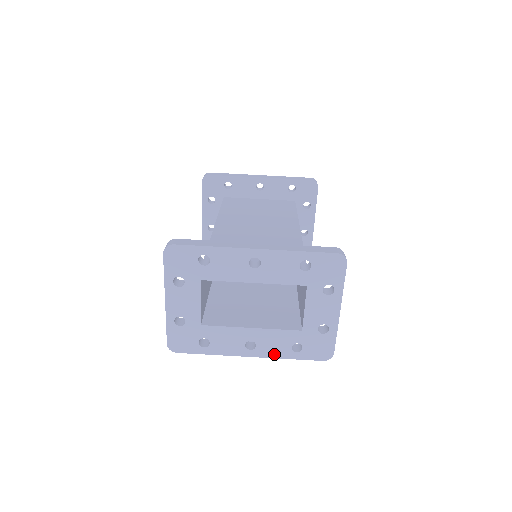
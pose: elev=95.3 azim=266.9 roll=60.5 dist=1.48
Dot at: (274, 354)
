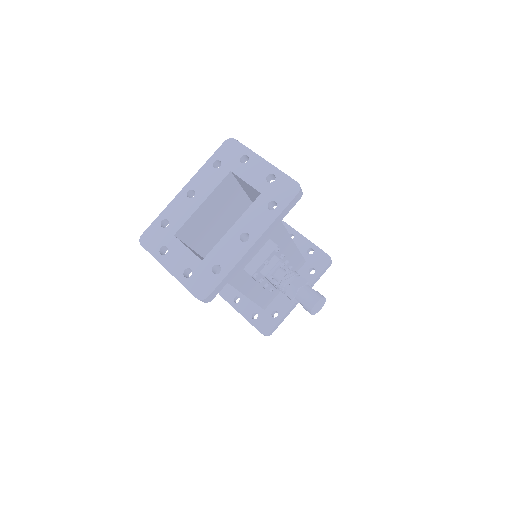
Dot at: (265, 225)
